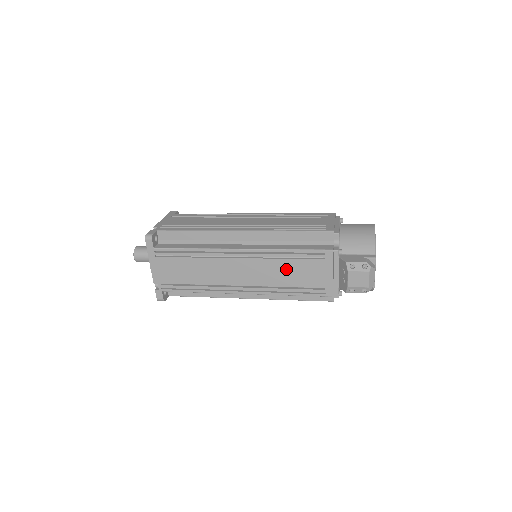
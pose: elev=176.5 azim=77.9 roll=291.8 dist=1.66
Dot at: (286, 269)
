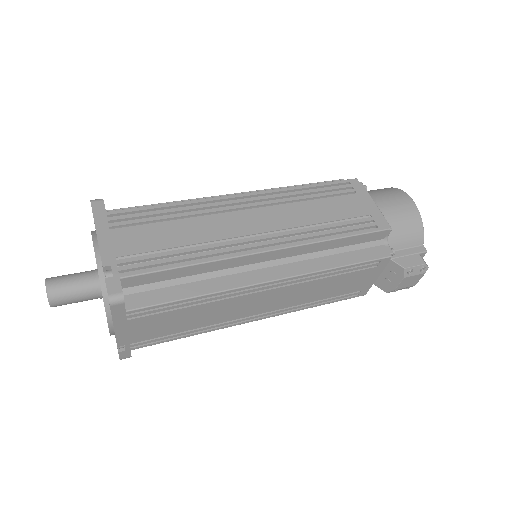
Dot at: (325, 286)
